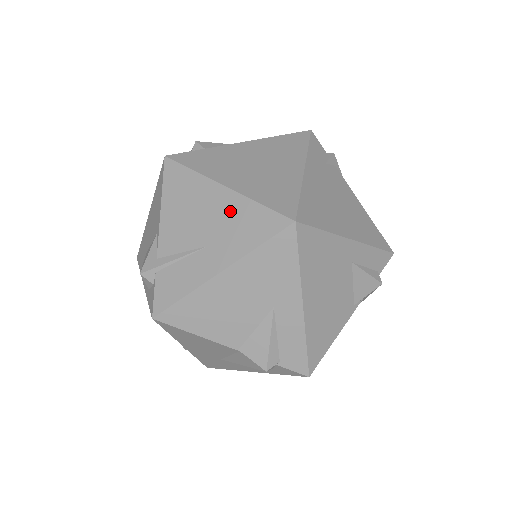
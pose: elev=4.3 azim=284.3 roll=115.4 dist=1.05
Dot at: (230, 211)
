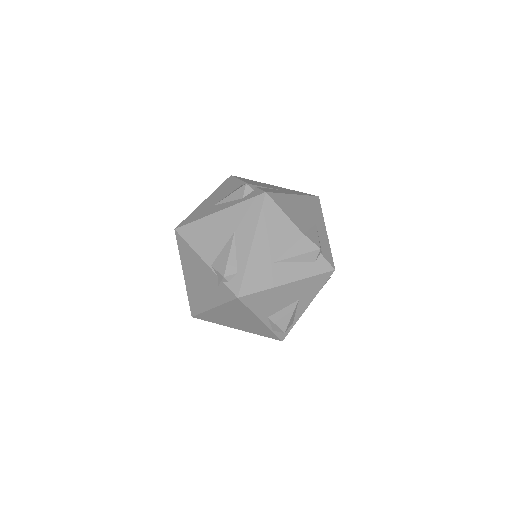
Dot at: occluded
